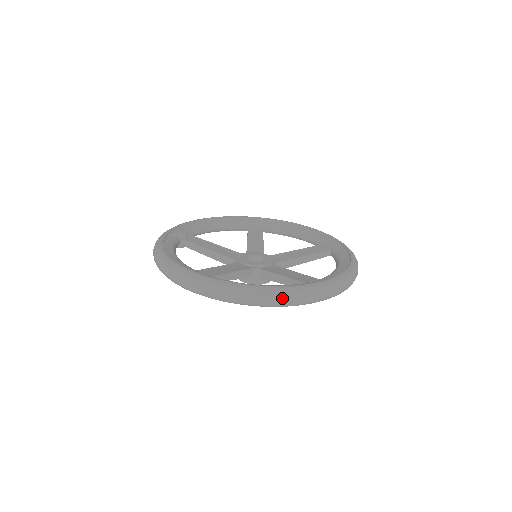
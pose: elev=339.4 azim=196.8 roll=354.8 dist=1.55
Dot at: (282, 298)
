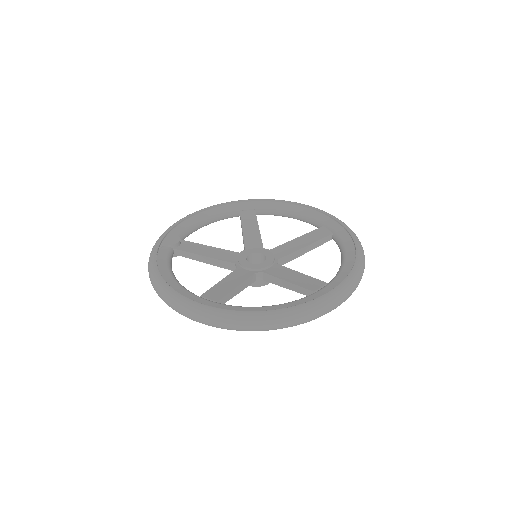
Dot at: (295, 320)
